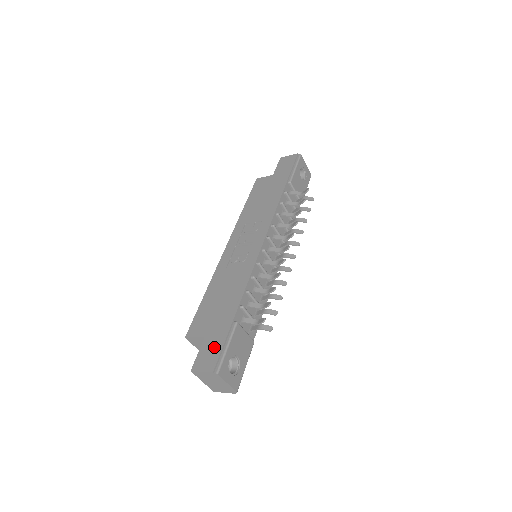
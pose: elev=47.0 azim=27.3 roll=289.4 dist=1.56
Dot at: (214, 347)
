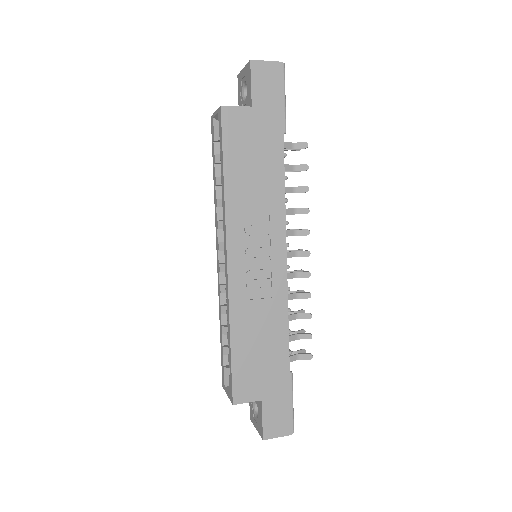
Dot at: (280, 409)
